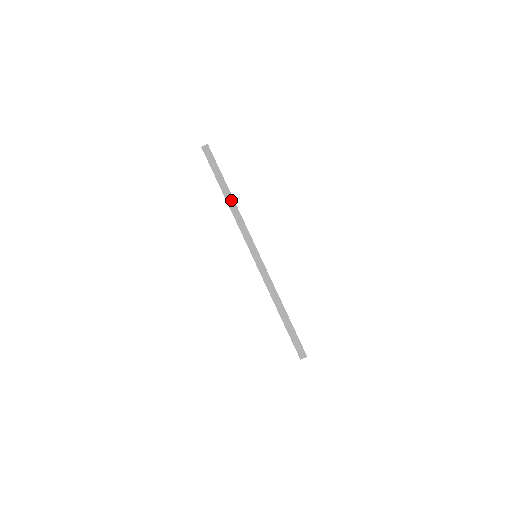
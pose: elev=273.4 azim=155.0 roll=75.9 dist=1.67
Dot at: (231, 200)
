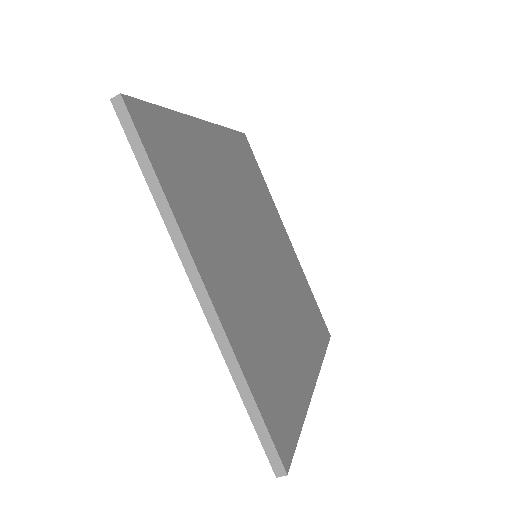
Dot at: (162, 200)
